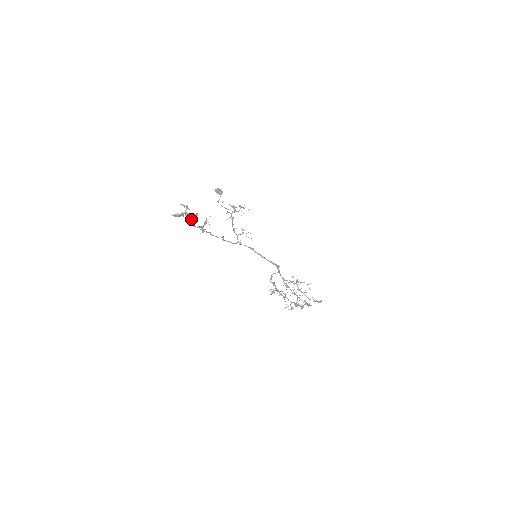
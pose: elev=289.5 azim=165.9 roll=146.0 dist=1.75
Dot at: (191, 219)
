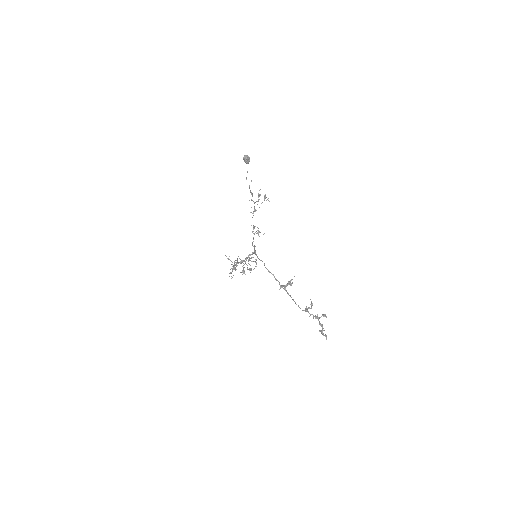
Dot at: (307, 309)
